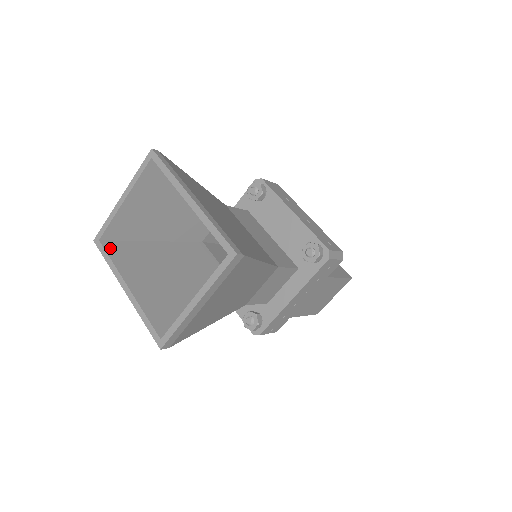
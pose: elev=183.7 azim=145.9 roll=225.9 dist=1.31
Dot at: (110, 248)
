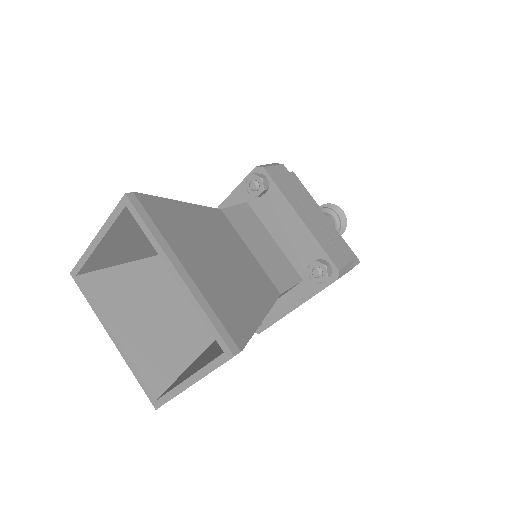
Dot at: (90, 284)
